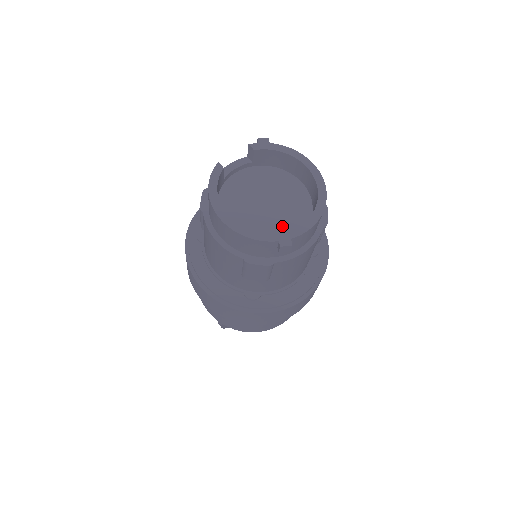
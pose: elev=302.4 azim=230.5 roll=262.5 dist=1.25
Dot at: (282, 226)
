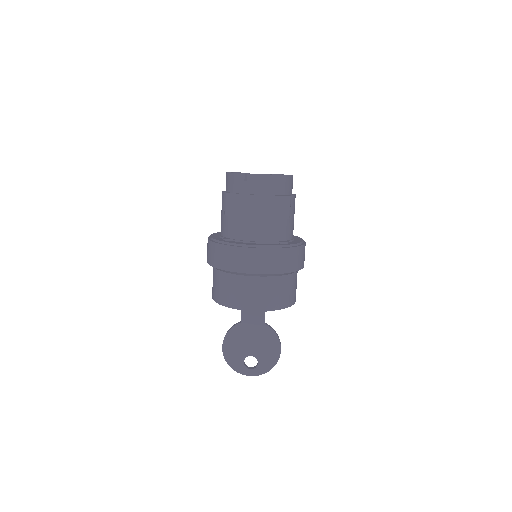
Dot at: occluded
